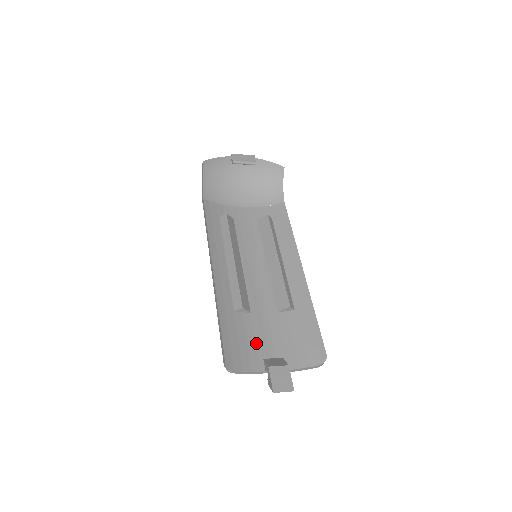
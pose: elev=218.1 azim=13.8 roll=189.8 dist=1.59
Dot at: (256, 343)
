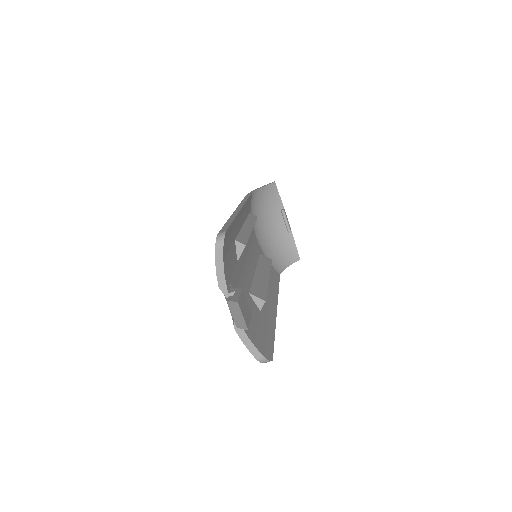
Dot at: (233, 274)
